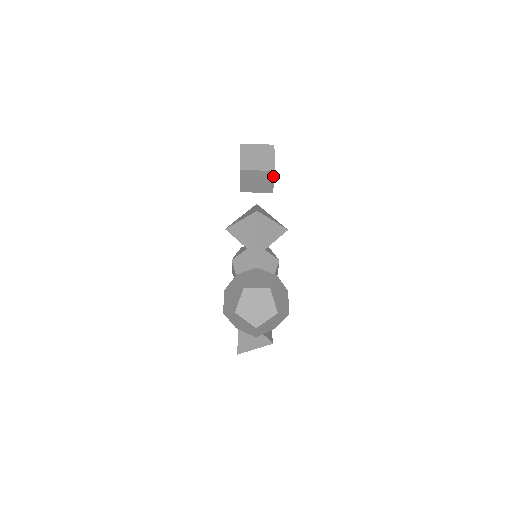
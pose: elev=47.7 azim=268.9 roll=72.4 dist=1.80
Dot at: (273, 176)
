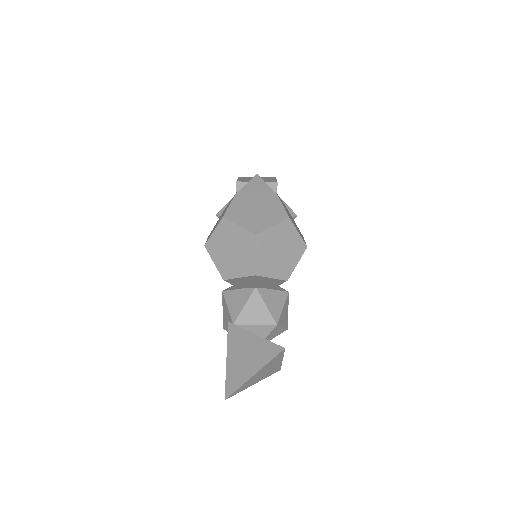
Dot at: (276, 192)
